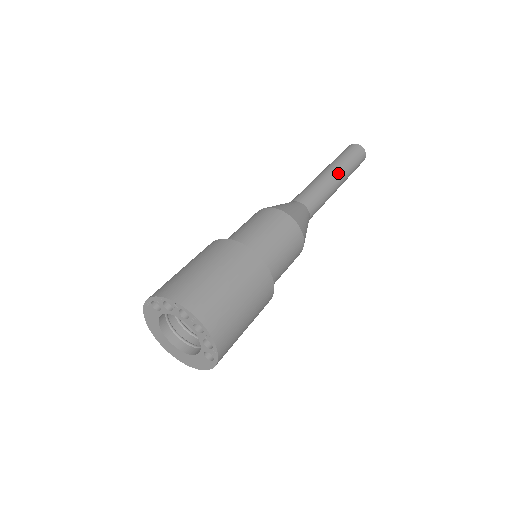
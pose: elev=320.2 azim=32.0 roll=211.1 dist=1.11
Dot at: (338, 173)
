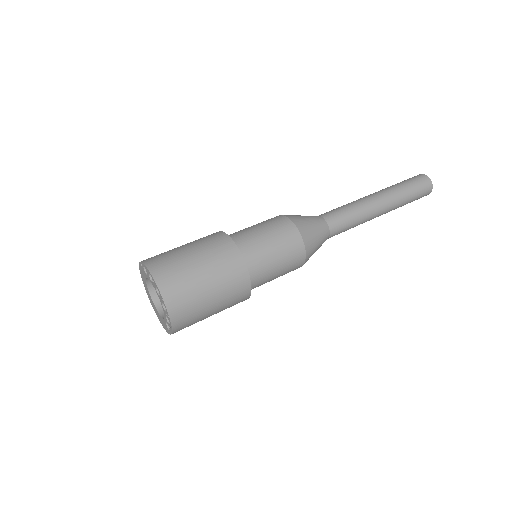
Dot at: (385, 203)
